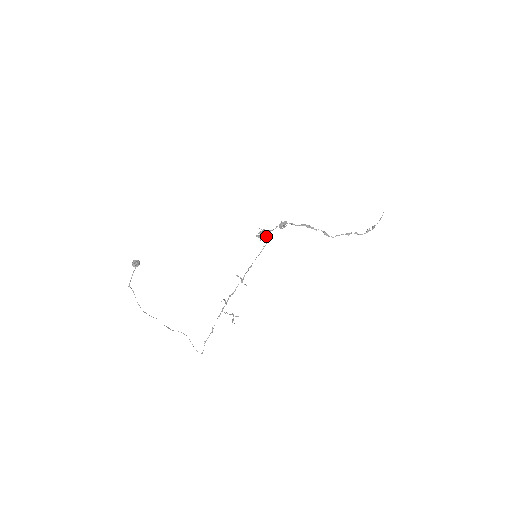
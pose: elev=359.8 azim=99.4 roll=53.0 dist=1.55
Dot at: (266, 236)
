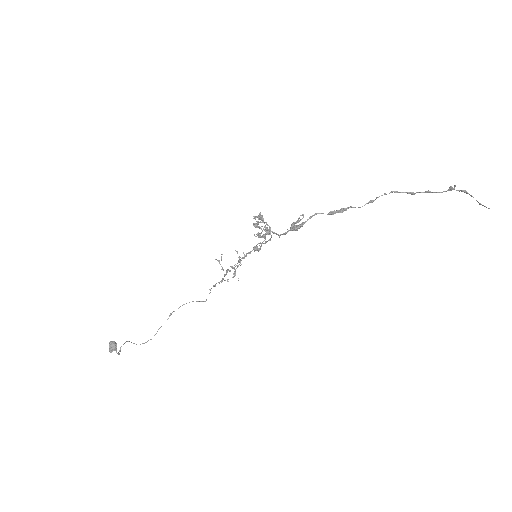
Dot at: (268, 230)
